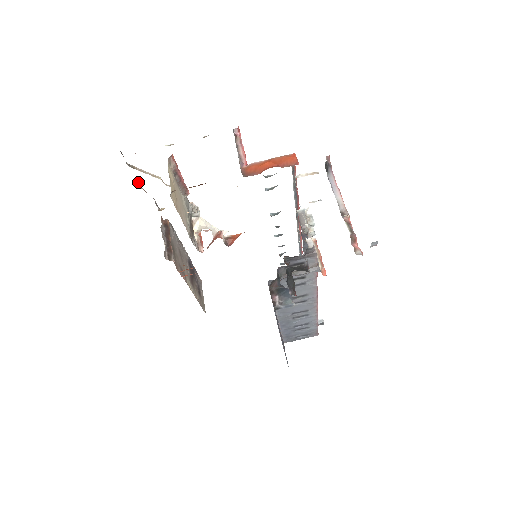
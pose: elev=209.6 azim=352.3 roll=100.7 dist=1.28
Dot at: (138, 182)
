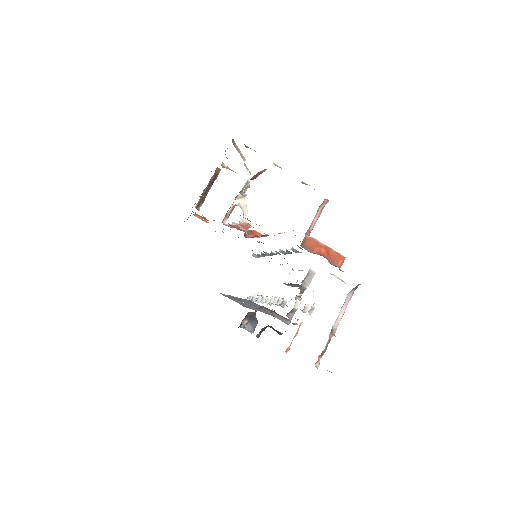
Dot at: (227, 148)
